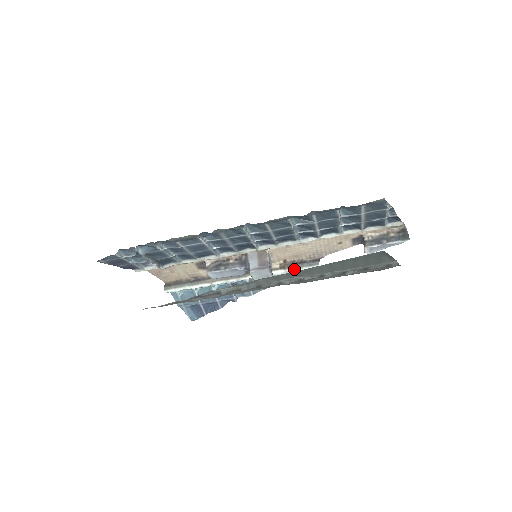
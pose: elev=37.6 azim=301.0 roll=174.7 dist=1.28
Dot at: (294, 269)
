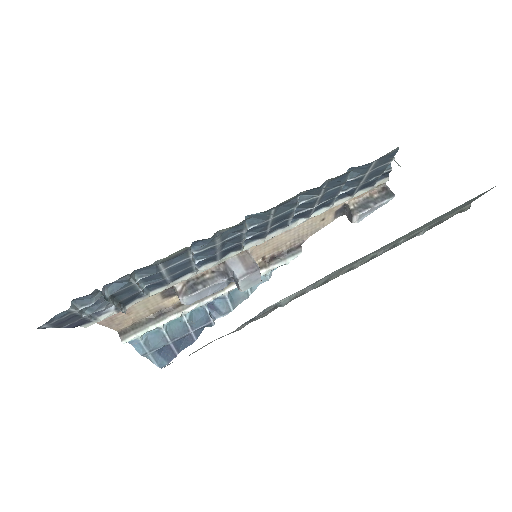
Dot at: (277, 264)
